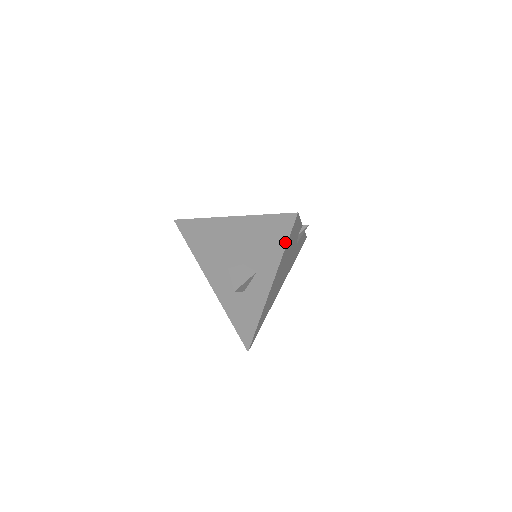
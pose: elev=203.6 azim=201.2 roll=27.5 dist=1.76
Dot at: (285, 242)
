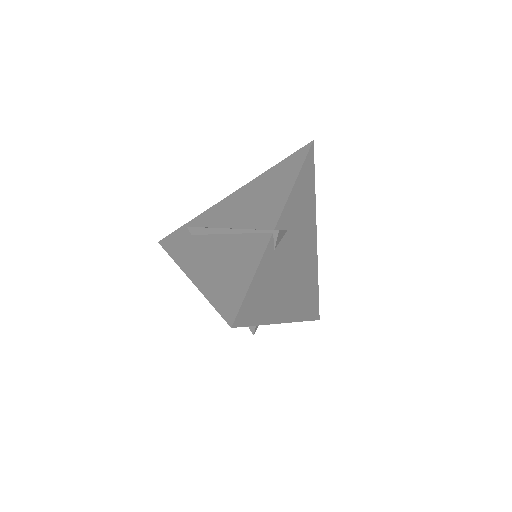
Dot at: (252, 324)
